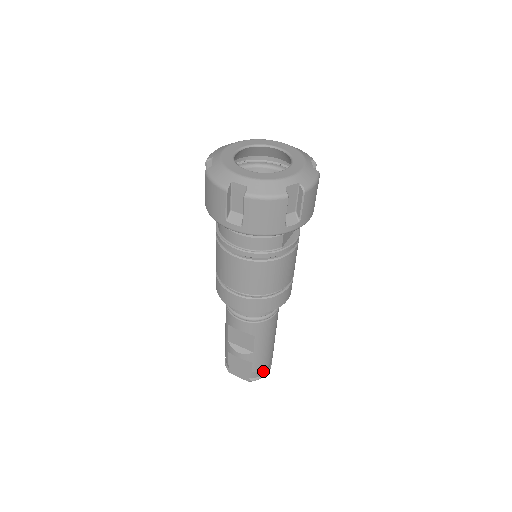
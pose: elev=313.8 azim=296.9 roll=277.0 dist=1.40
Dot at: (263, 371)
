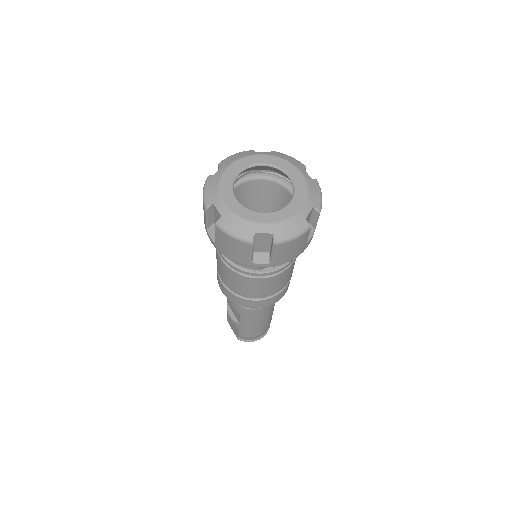
Dot at: (251, 338)
